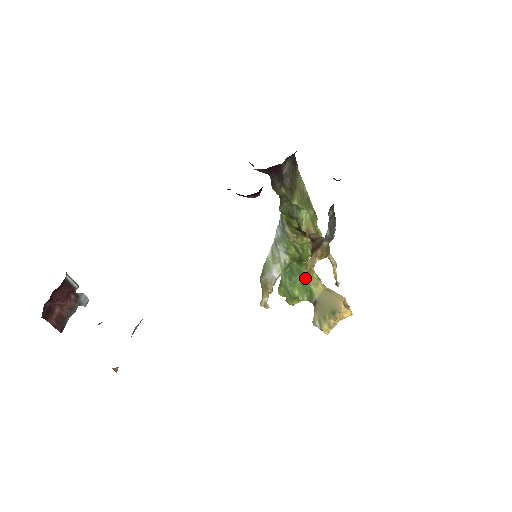
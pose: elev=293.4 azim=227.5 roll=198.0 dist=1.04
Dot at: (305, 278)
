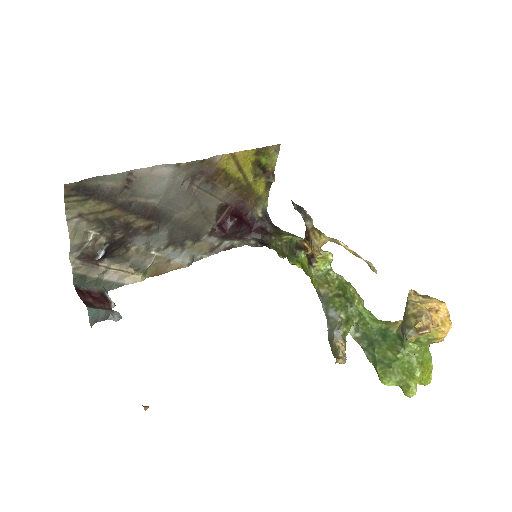
Dot at: (383, 332)
